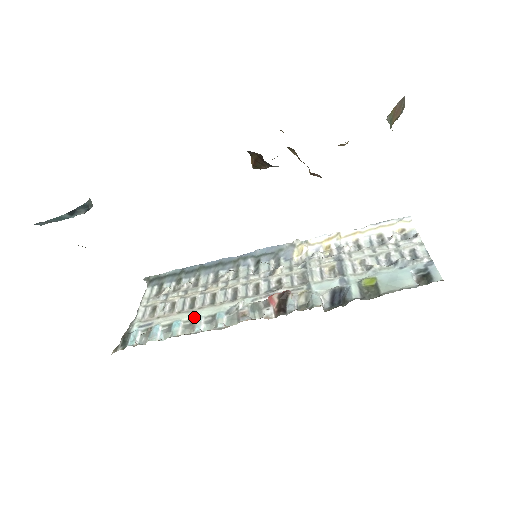
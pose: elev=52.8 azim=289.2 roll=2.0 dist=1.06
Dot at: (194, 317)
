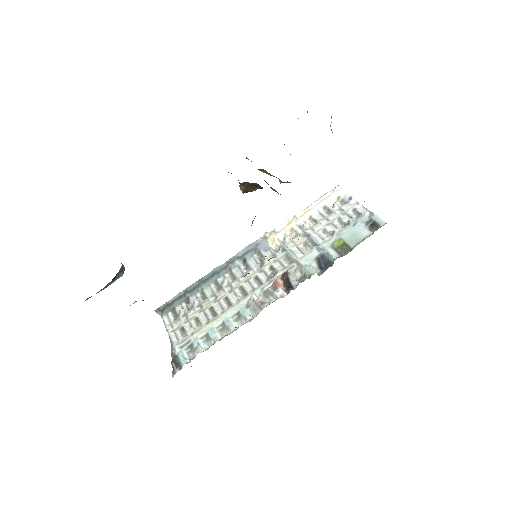
Dot at: (223, 321)
